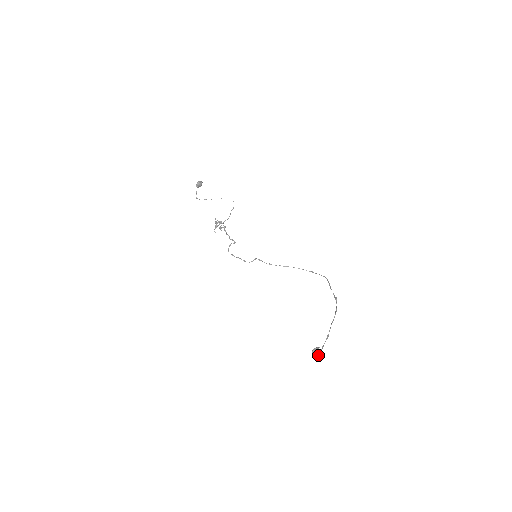
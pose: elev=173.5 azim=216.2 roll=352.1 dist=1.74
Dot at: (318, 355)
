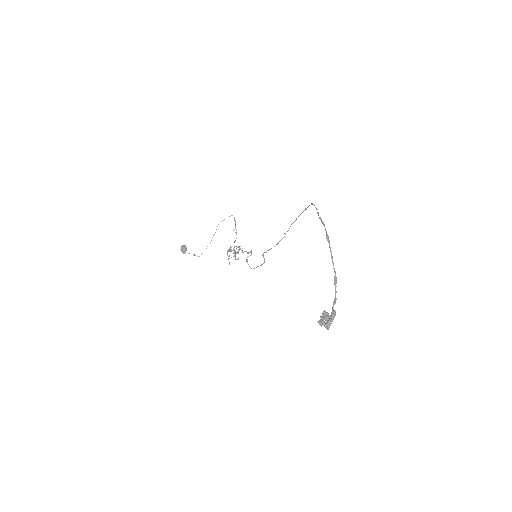
Dot at: (327, 323)
